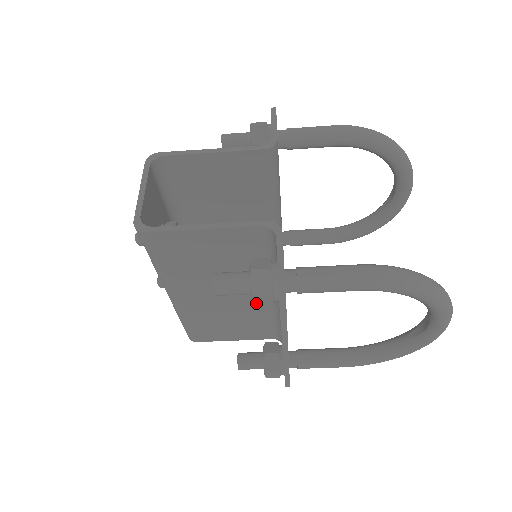
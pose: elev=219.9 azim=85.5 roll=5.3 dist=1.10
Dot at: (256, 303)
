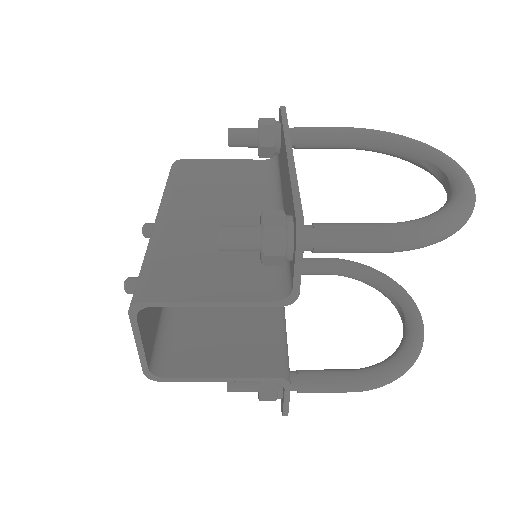
Dot at: occluded
